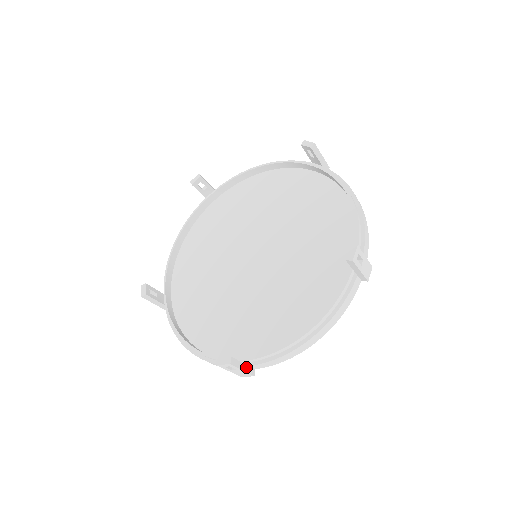
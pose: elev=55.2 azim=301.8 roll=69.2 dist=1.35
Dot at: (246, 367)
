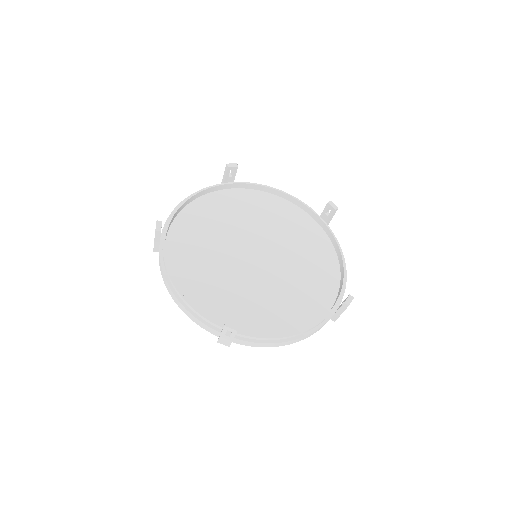
Dot at: (234, 338)
